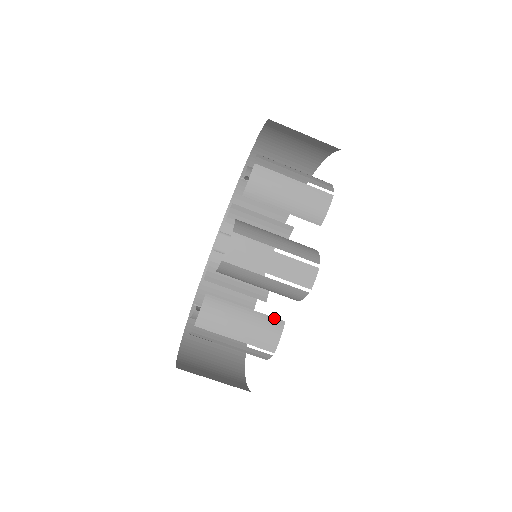
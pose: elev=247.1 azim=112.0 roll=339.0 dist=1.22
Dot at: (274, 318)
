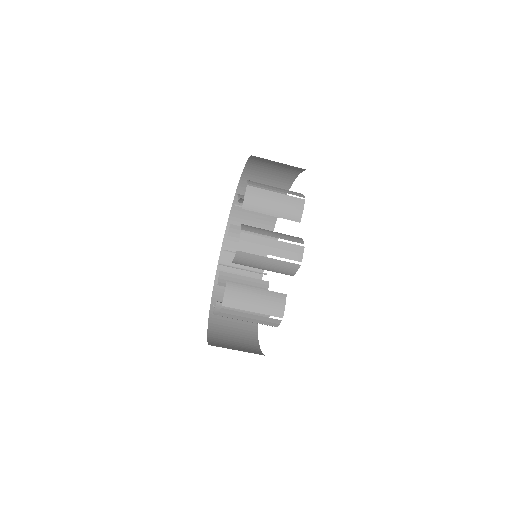
Dot at: occluded
